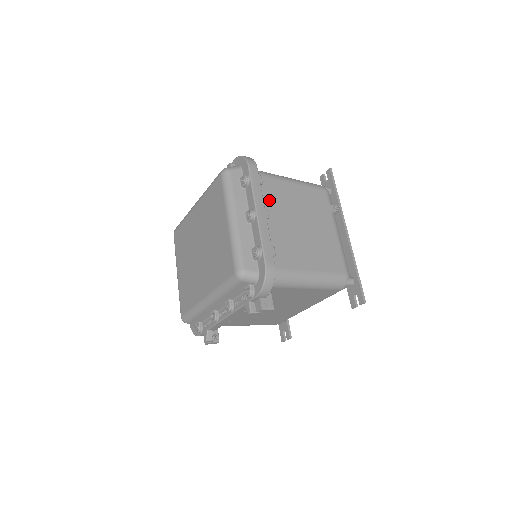
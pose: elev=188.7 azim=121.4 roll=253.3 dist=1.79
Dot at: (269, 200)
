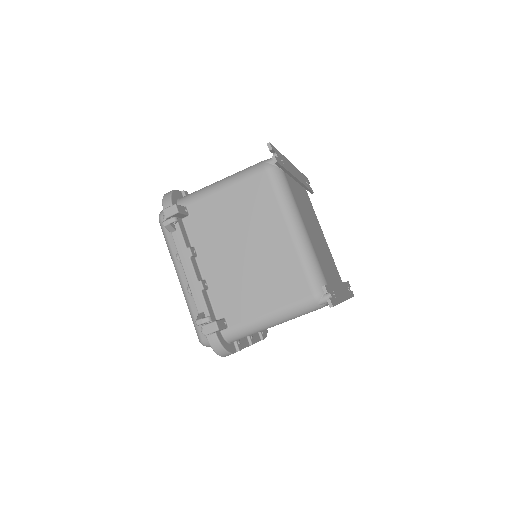
Dot at: occluded
